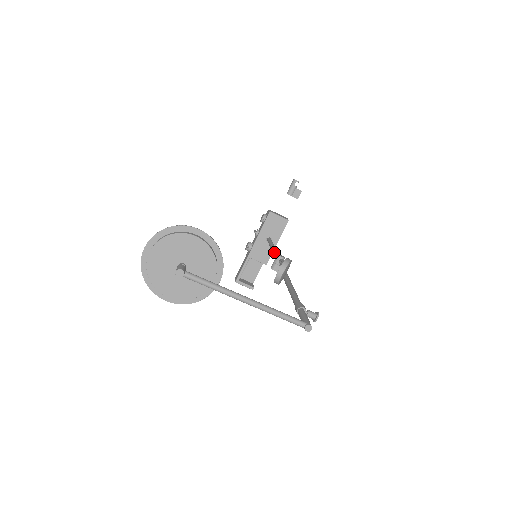
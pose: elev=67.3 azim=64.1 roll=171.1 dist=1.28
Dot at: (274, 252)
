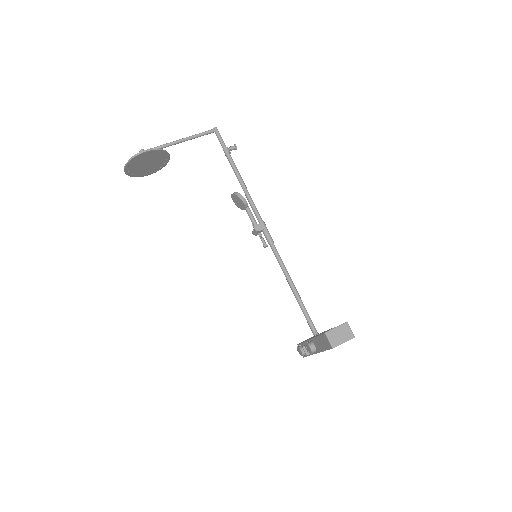
Dot at: occluded
